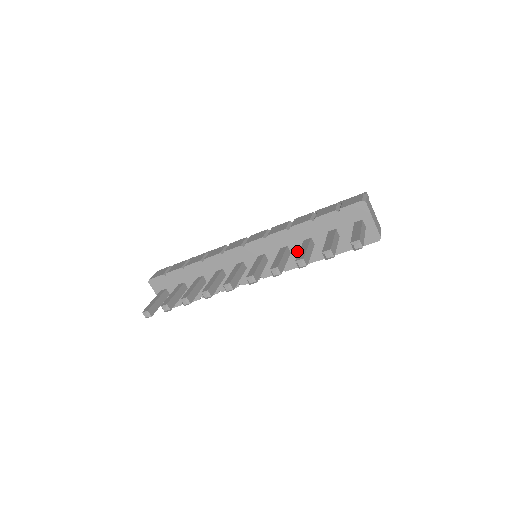
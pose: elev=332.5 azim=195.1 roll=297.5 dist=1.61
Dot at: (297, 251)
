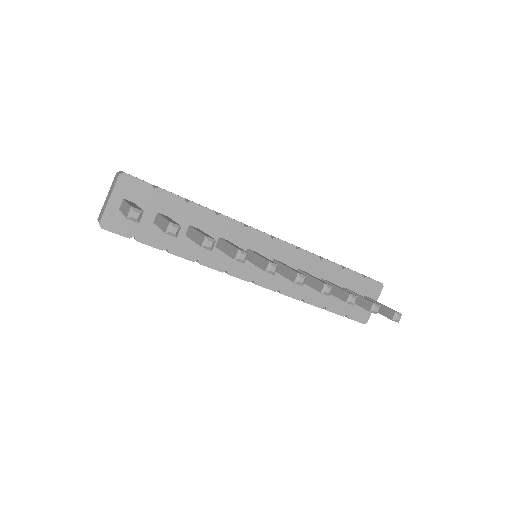
Dot at: occluded
